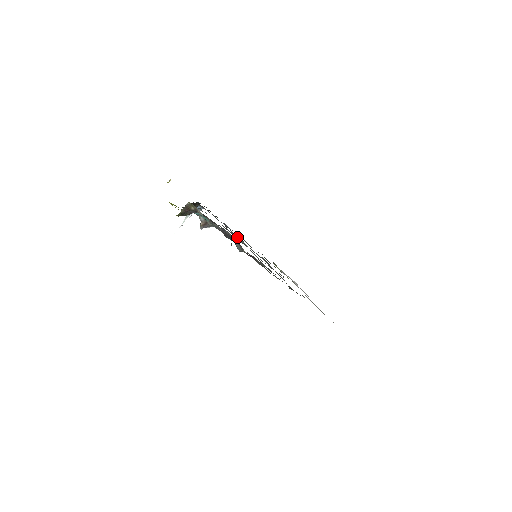
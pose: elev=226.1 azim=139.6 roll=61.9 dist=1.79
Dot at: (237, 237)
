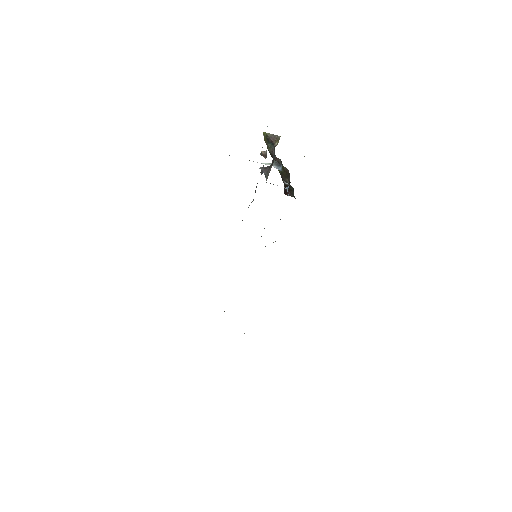
Dot at: occluded
